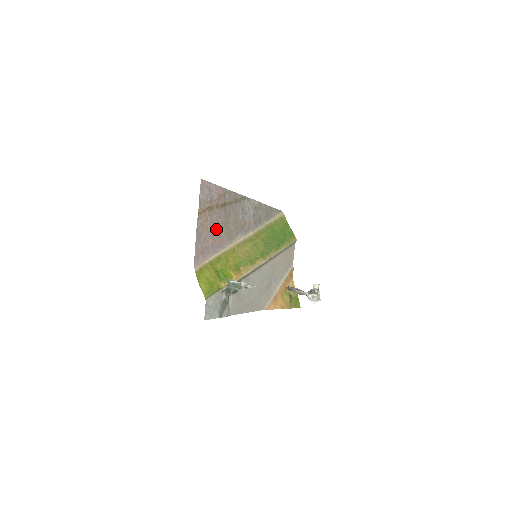
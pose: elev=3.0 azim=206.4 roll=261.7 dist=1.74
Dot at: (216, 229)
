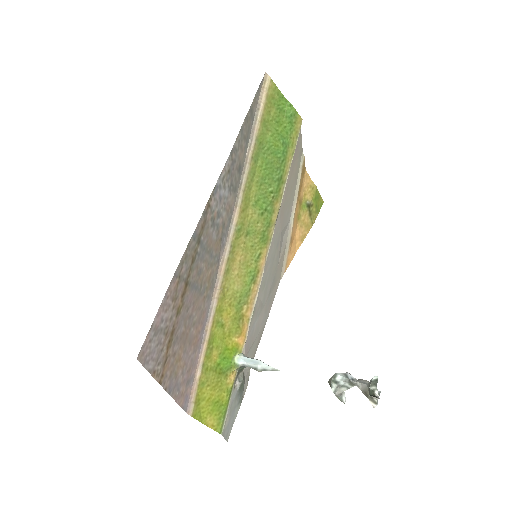
Dot at: (190, 326)
